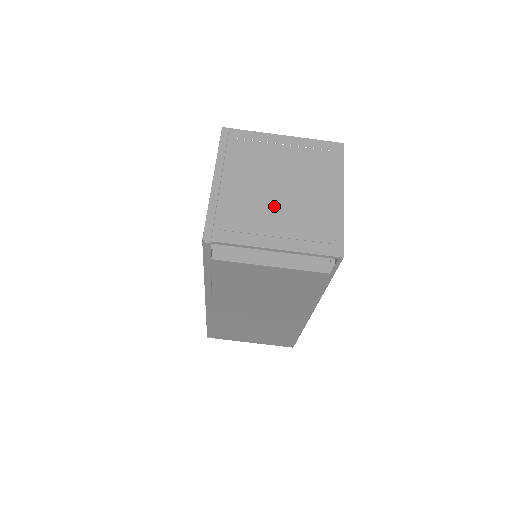
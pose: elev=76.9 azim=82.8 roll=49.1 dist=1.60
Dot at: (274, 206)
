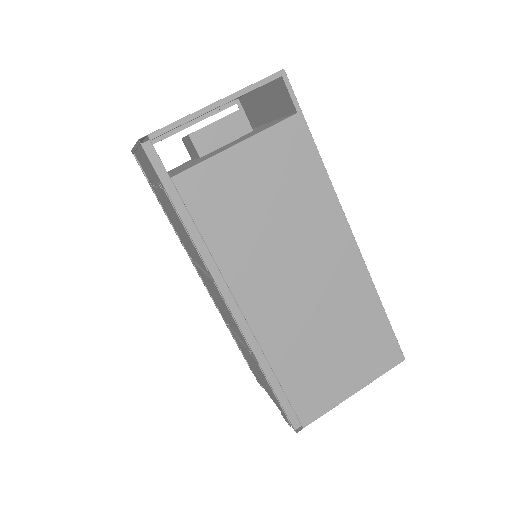
Dot at: occluded
